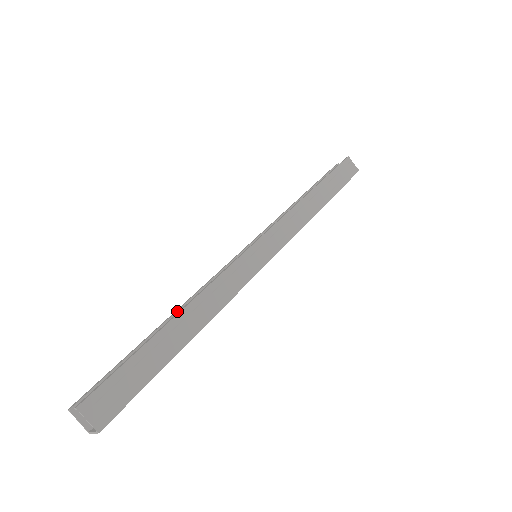
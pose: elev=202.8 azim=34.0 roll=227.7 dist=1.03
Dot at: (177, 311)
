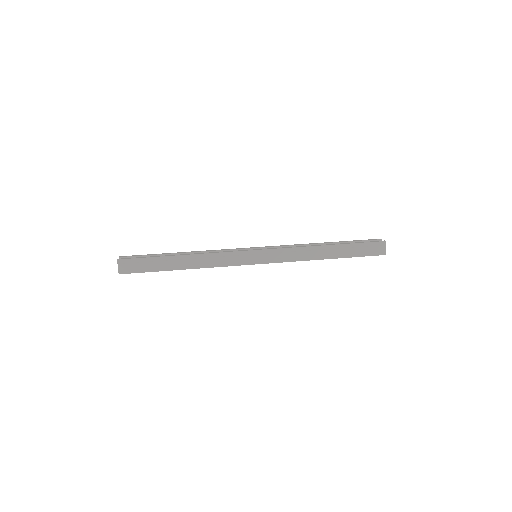
Dot at: (192, 252)
